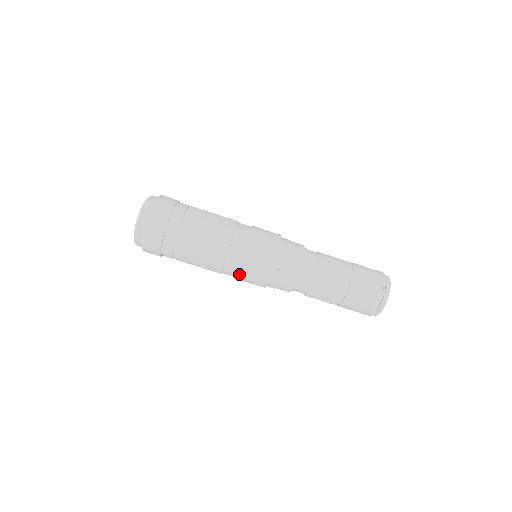
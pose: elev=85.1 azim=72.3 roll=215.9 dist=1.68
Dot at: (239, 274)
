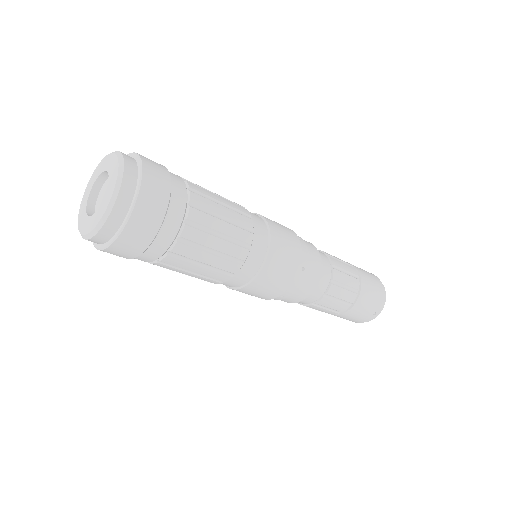
Dot at: (229, 287)
